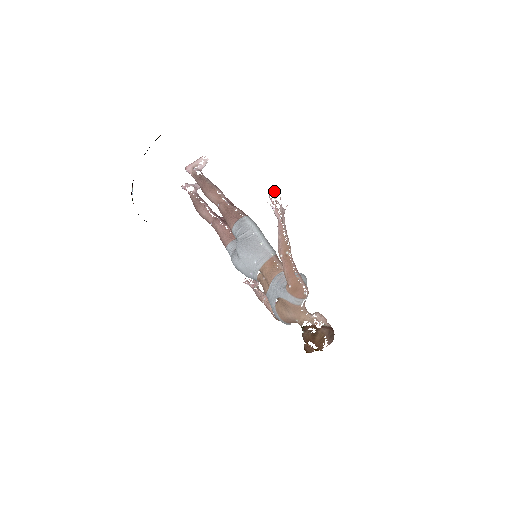
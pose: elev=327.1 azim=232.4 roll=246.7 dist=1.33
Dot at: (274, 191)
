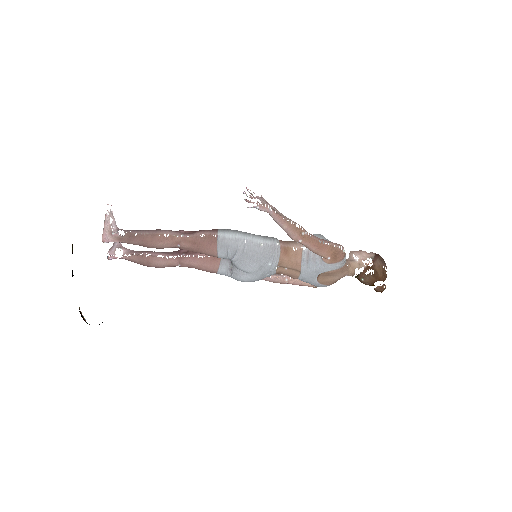
Dot at: occluded
